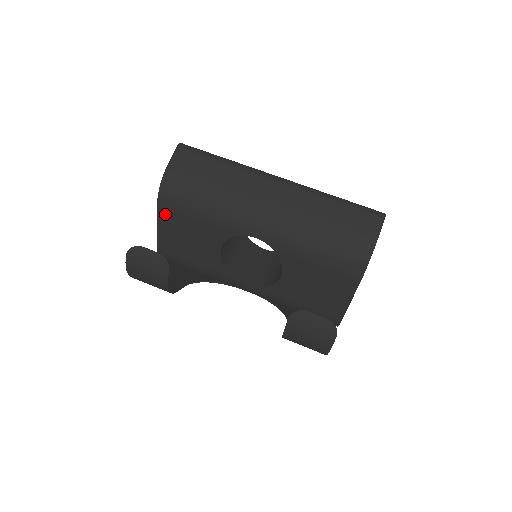
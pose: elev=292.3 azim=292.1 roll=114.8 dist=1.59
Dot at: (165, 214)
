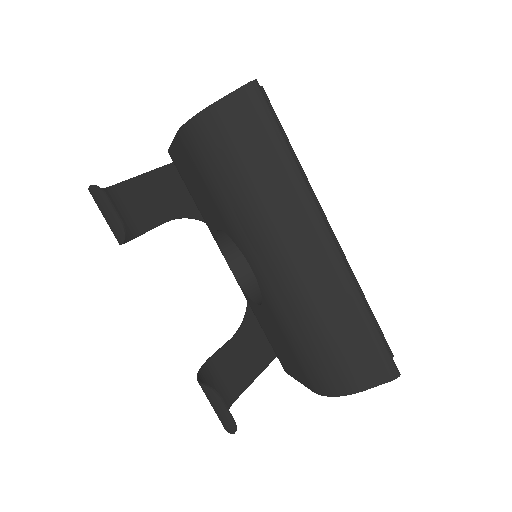
Dot at: (182, 147)
